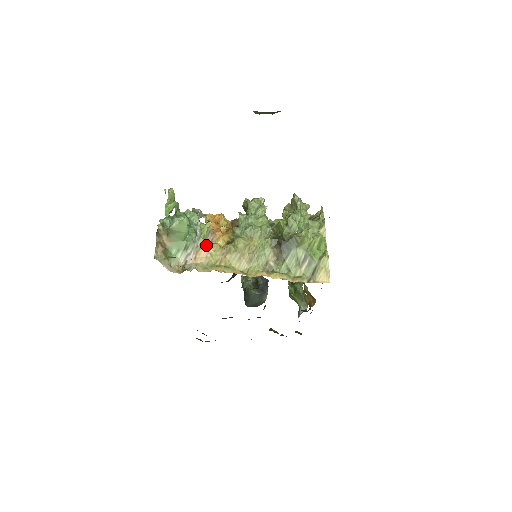
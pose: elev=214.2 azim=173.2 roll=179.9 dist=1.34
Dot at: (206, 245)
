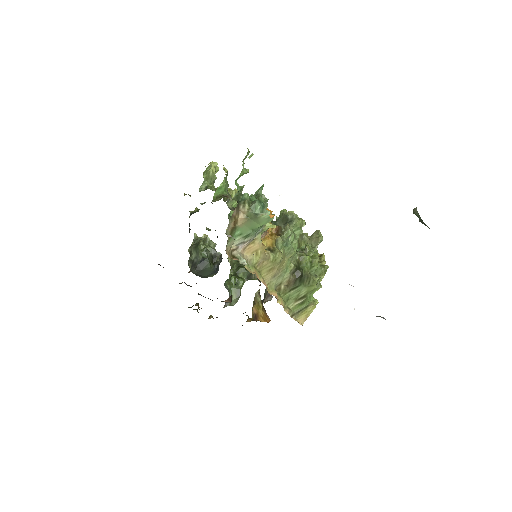
Dot at: (259, 243)
